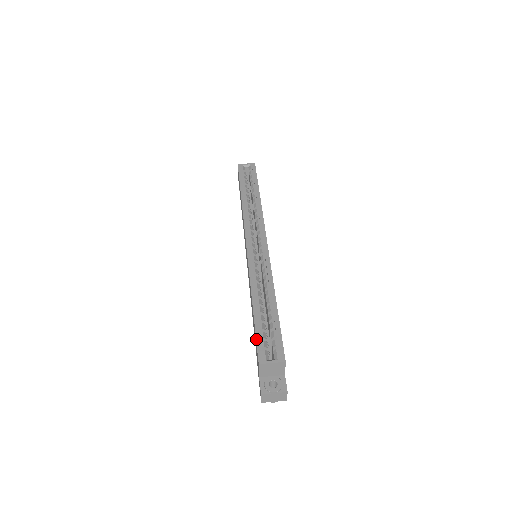
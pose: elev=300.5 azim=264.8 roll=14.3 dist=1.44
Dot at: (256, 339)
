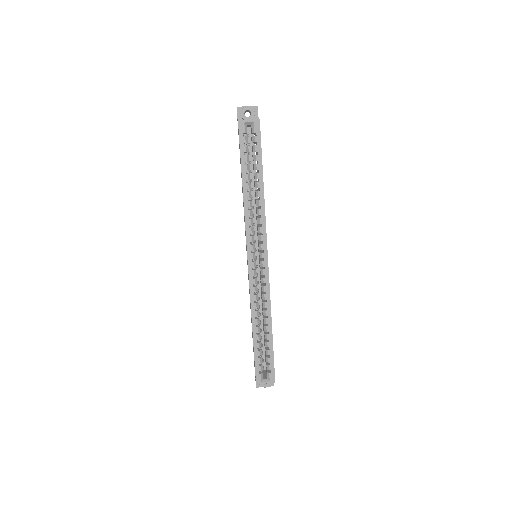
Dot at: (255, 365)
